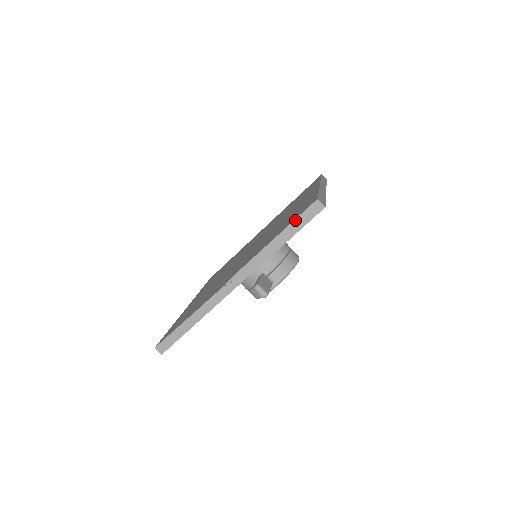
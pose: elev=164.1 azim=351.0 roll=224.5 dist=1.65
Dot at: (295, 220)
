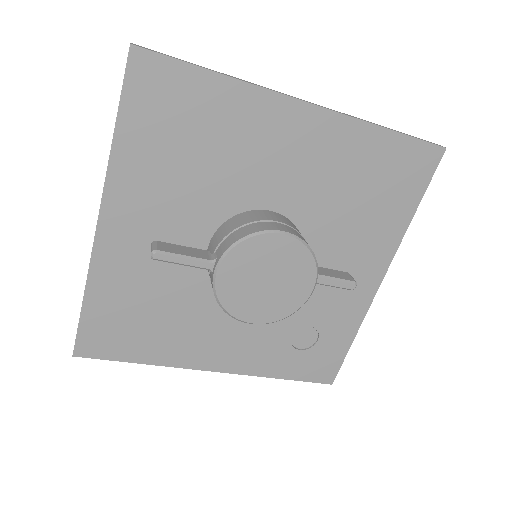
Dot at: occluded
